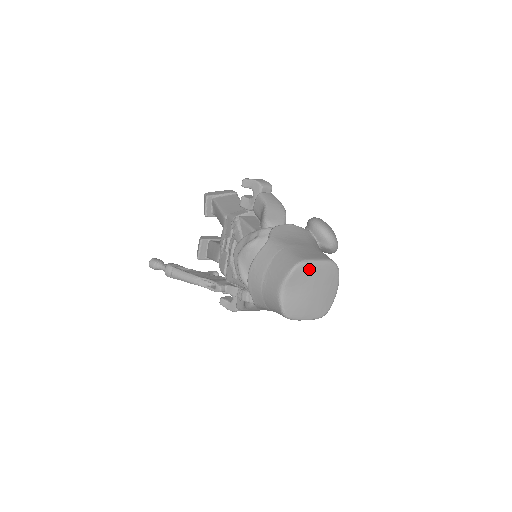
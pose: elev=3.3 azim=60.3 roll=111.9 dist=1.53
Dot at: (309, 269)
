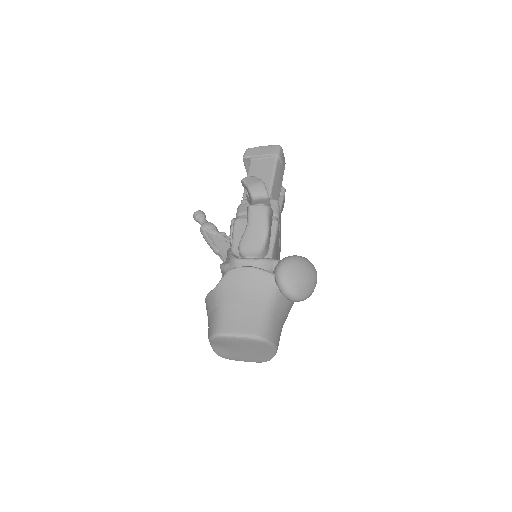
Dot at: (228, 340)
